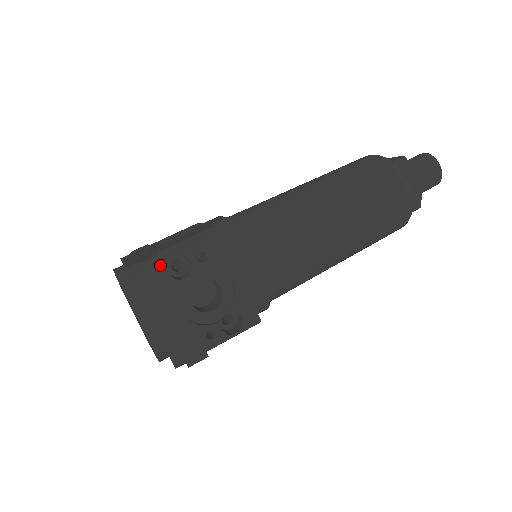
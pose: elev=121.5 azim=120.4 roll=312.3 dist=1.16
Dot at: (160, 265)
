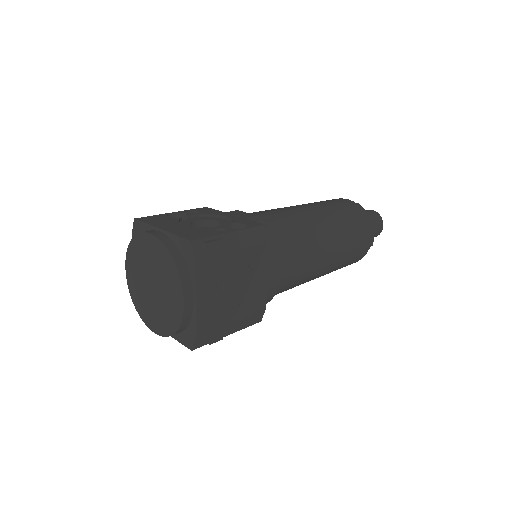
Dot at: (159, 215)
